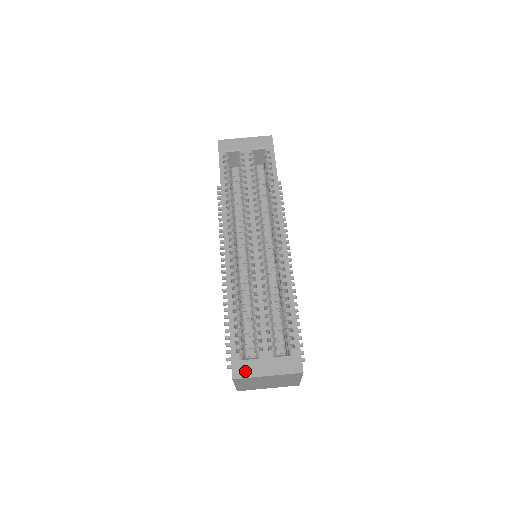
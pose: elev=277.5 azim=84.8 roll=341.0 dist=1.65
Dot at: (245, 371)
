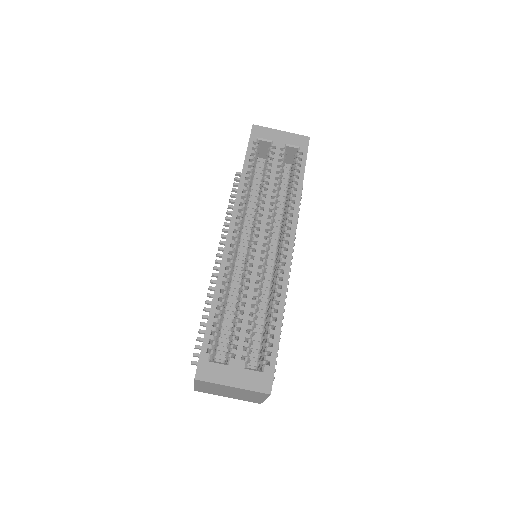
Dot at: (210, 374)
